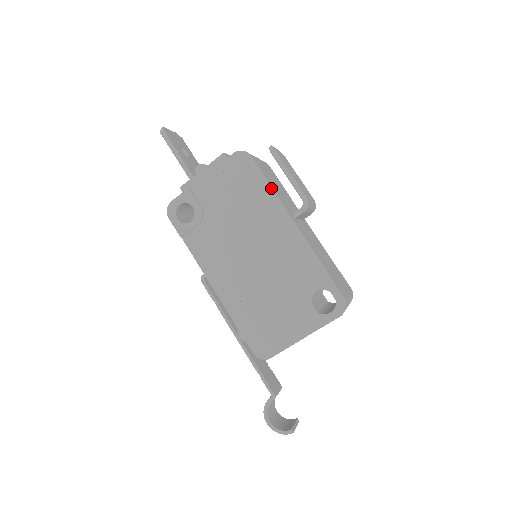
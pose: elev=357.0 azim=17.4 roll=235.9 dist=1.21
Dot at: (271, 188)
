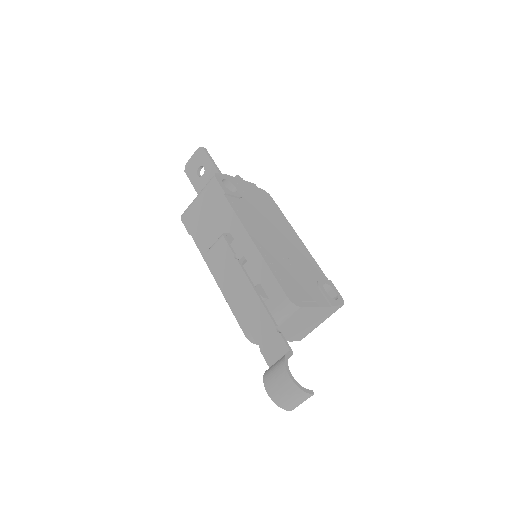
Dot at: occluded
